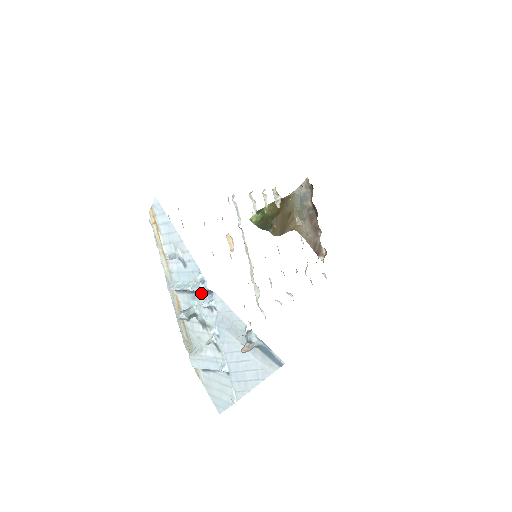
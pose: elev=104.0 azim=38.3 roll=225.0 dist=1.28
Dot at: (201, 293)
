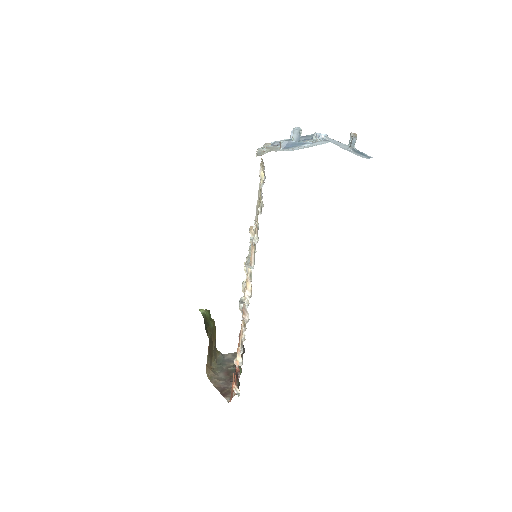
Dot at: (312, 139)
